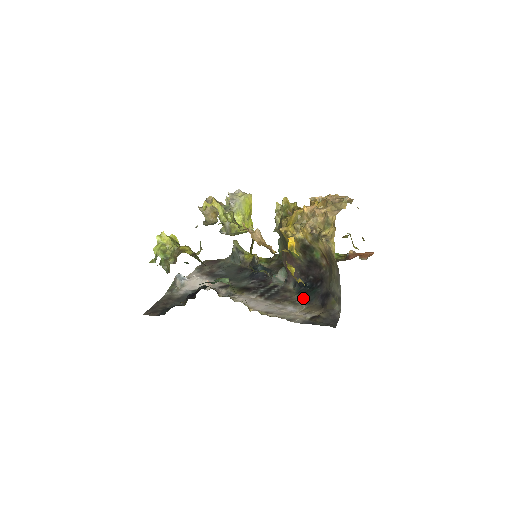
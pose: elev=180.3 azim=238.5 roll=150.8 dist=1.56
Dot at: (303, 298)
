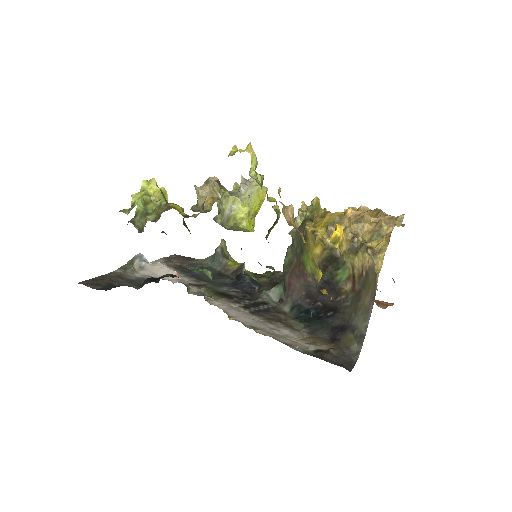
Dot at: (304, 325)
